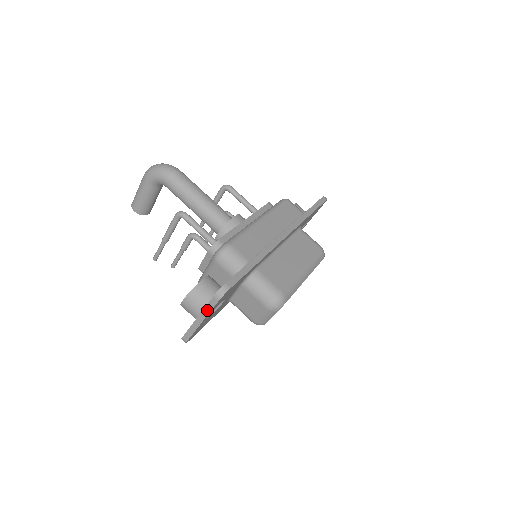
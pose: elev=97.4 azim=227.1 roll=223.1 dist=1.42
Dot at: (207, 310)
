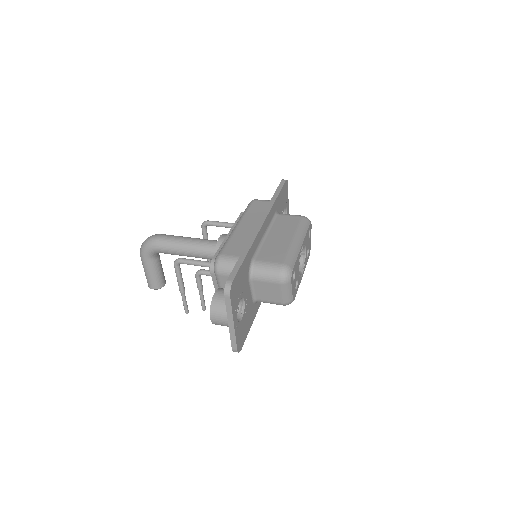
Dot at: (229, 311)
